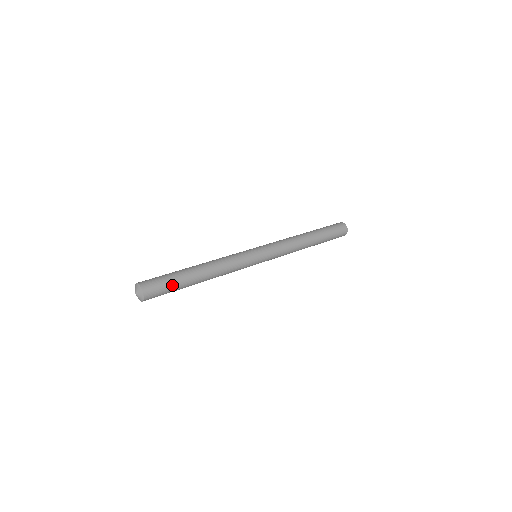
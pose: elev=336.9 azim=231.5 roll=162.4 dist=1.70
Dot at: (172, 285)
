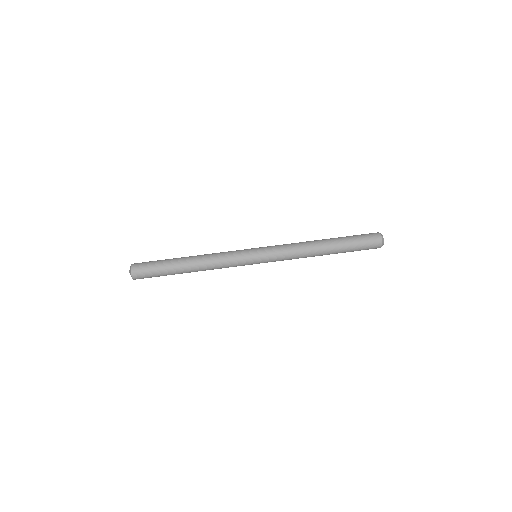
Dot at: occluded
